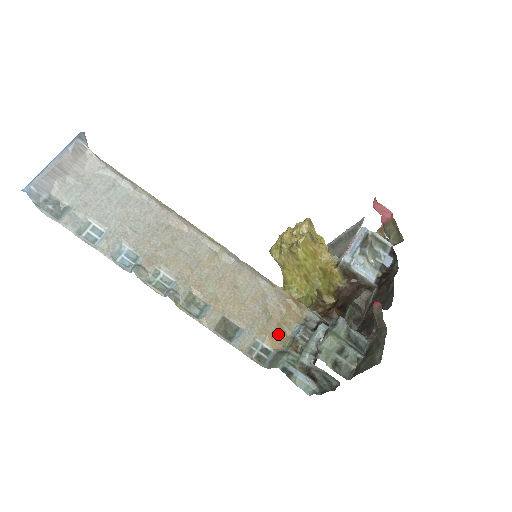
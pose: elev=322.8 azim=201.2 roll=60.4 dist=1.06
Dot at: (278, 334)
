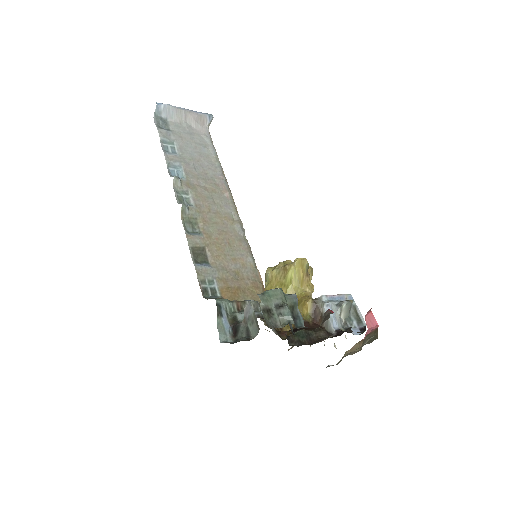
Dot at: (233, 292)
